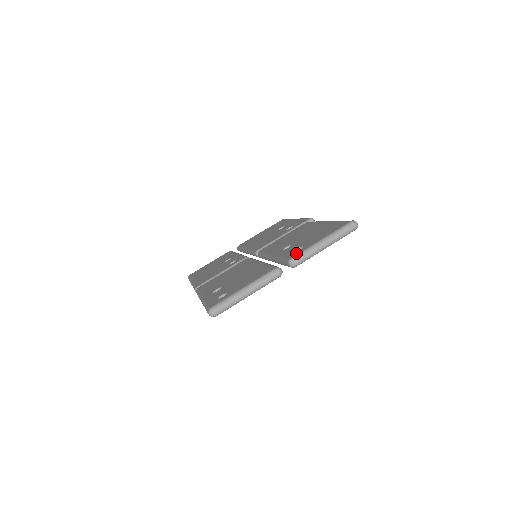
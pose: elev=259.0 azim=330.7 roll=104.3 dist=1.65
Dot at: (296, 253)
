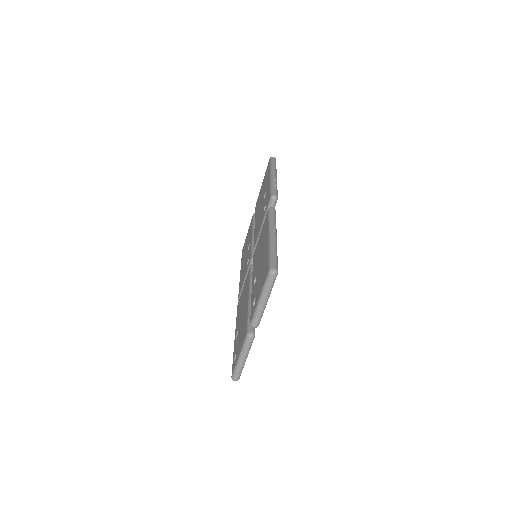
Dot at: (252, 314)
